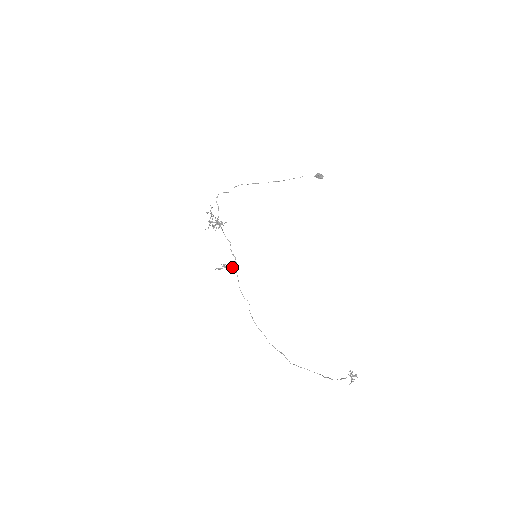
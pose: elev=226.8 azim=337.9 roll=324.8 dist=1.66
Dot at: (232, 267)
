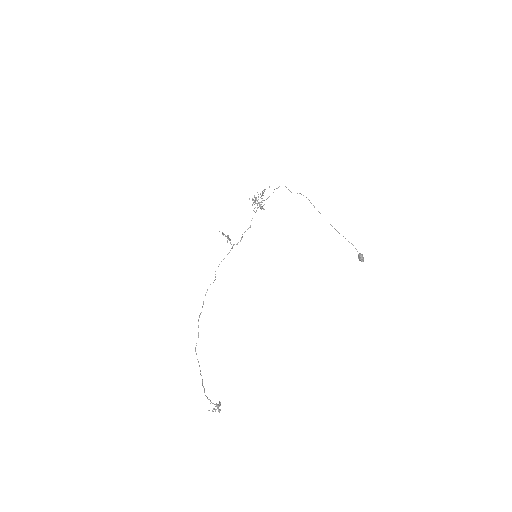
Dot at: occluded
